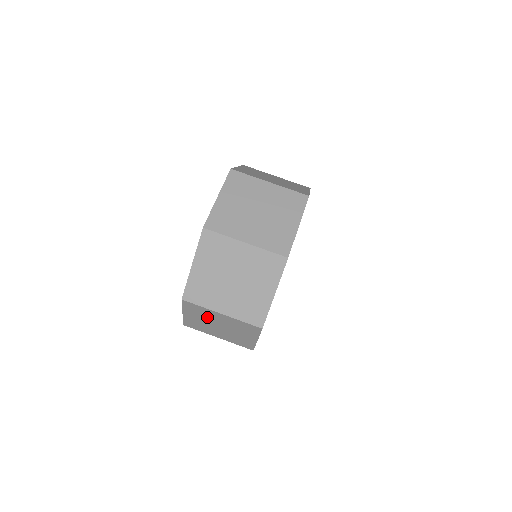
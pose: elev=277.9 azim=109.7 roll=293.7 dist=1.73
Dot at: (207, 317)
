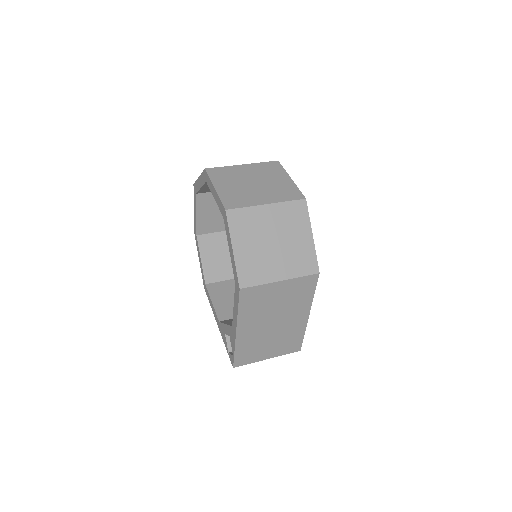
Dot at: (236, 178)
